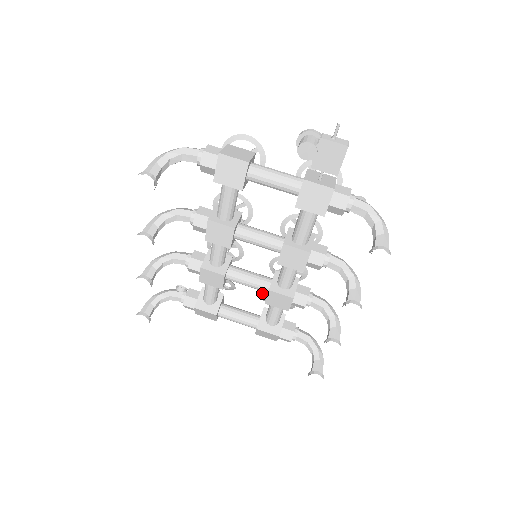
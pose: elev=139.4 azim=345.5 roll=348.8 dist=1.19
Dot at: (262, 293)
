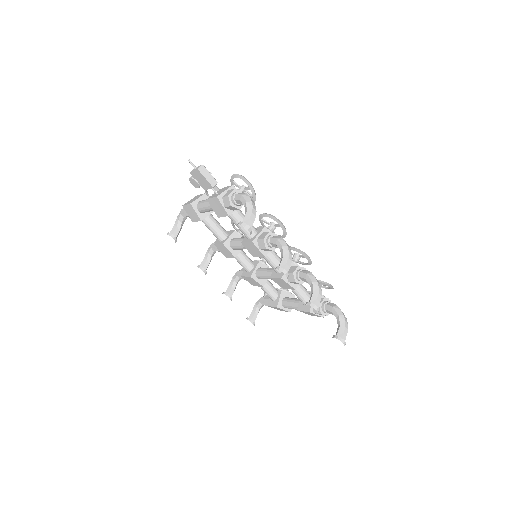
Dot at: occluded
